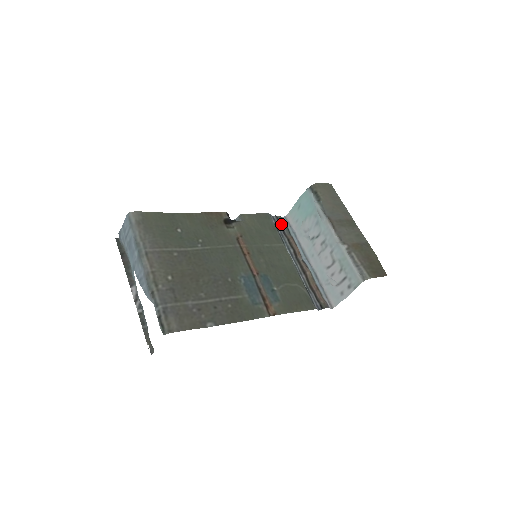
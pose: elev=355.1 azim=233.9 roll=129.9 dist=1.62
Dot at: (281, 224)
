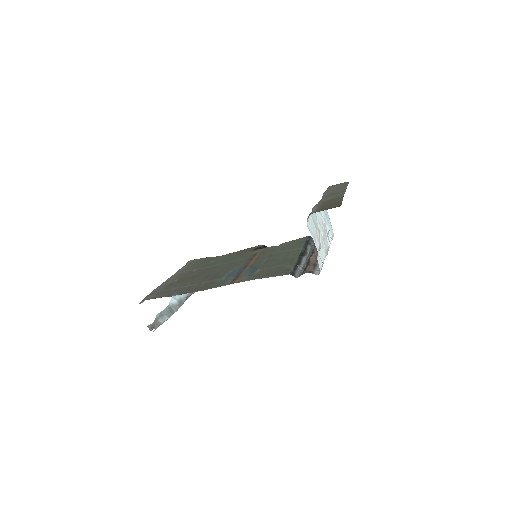
Dot at: occluded
